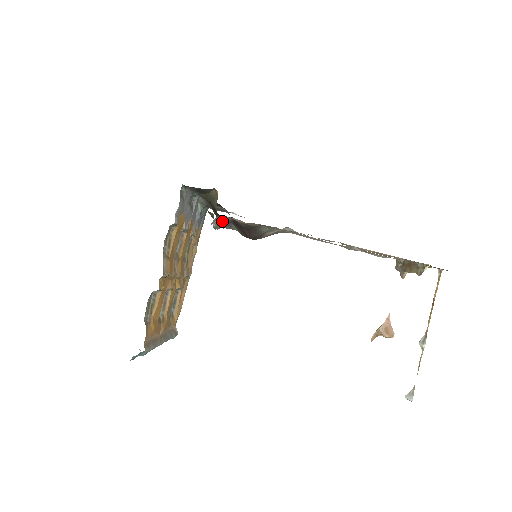
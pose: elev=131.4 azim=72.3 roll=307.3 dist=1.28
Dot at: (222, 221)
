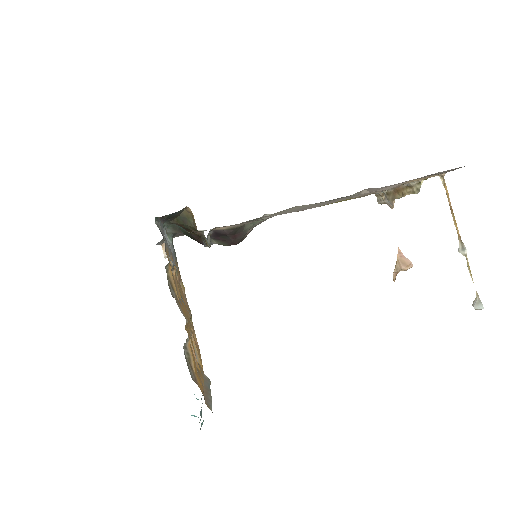
Dot at: (207, 238)
